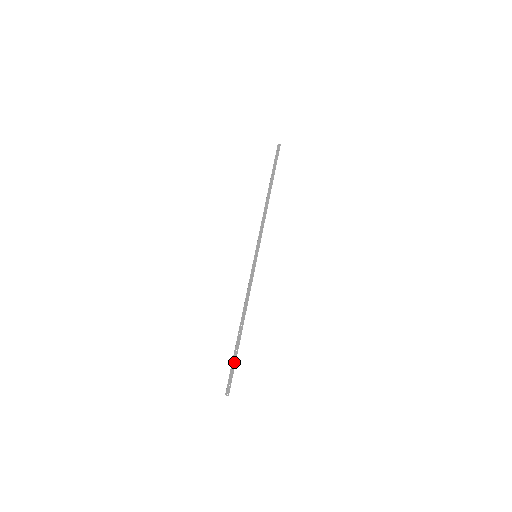
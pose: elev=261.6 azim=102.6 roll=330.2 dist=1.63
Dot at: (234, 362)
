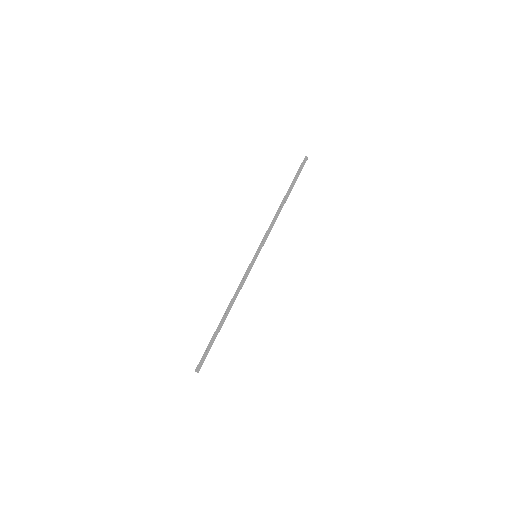
Dot at: (211, 345)
